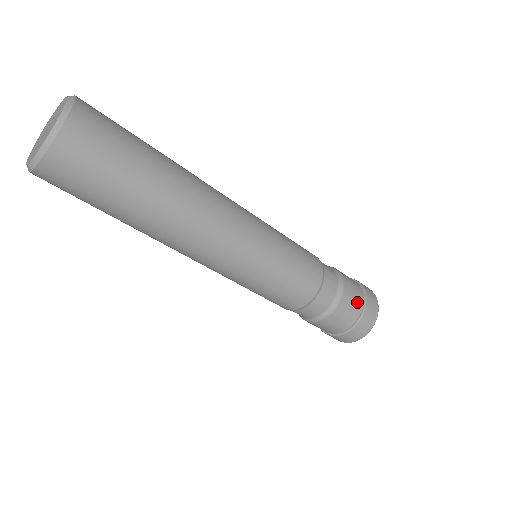
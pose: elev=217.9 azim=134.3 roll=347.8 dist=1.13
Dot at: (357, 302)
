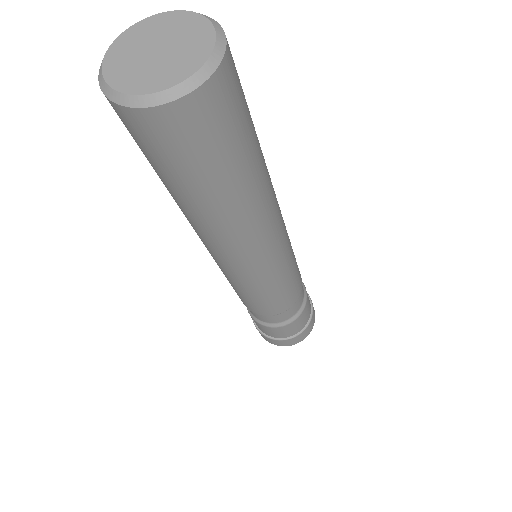
Dot at: (299, 327)
